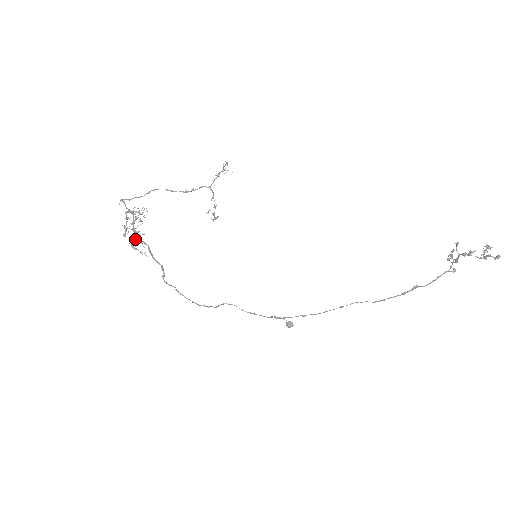
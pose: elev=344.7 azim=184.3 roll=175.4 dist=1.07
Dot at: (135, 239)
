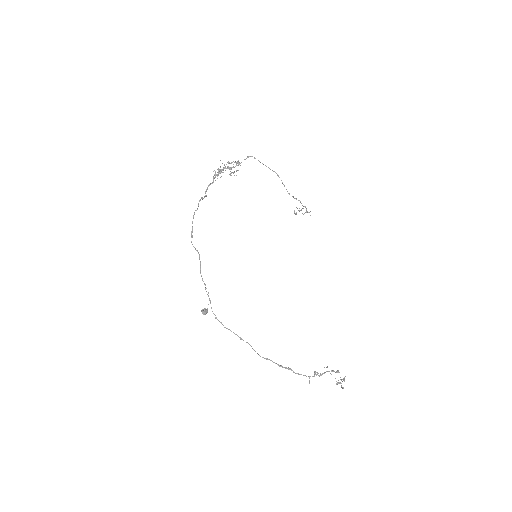
Dot at: (220, 171)
